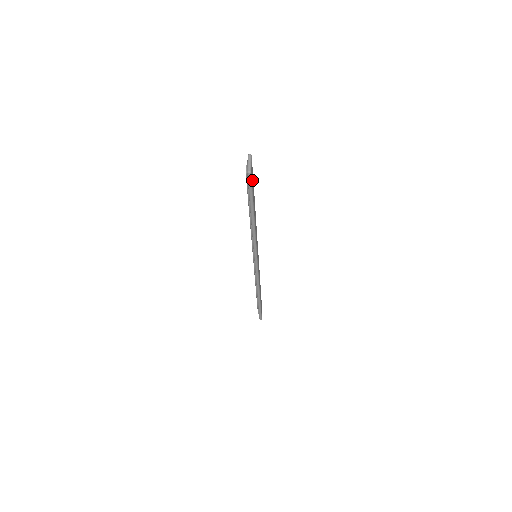
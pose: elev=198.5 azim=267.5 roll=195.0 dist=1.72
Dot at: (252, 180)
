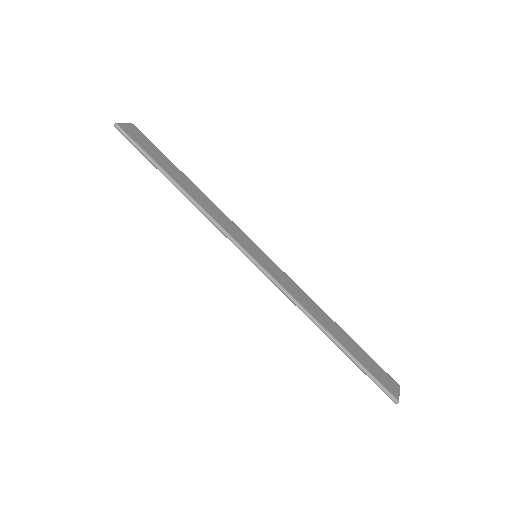
Dot at: (138, 139)
